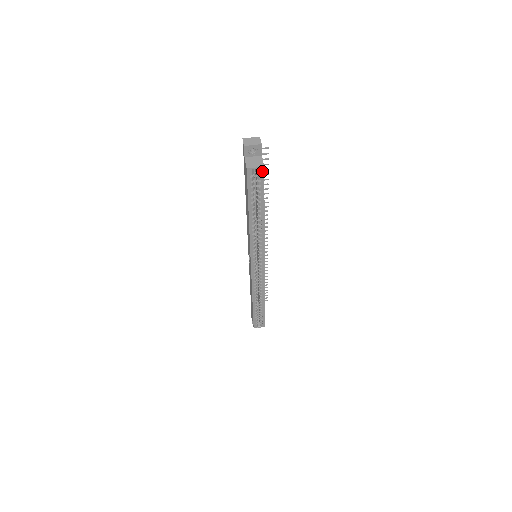
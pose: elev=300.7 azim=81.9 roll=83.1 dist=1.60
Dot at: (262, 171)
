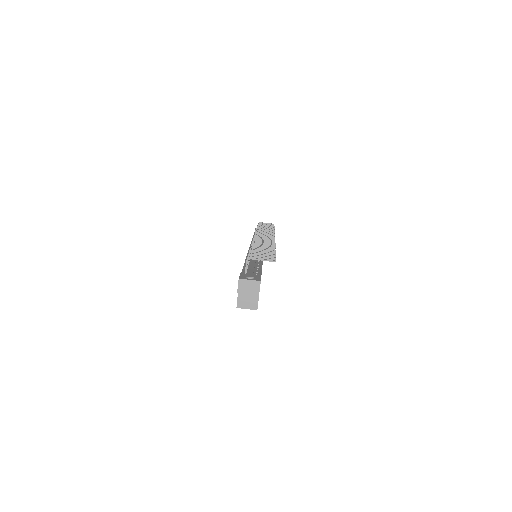
Dot at: (255, 308)
